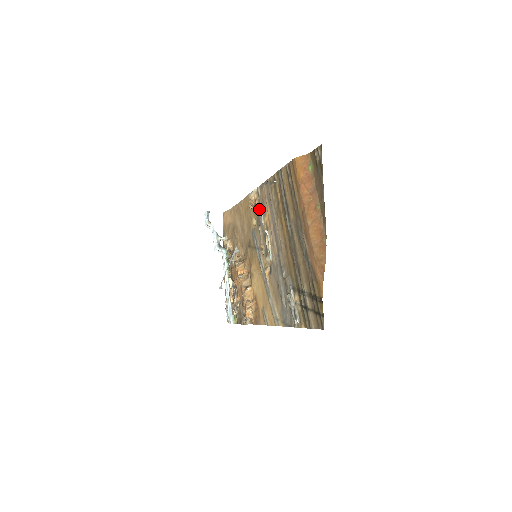
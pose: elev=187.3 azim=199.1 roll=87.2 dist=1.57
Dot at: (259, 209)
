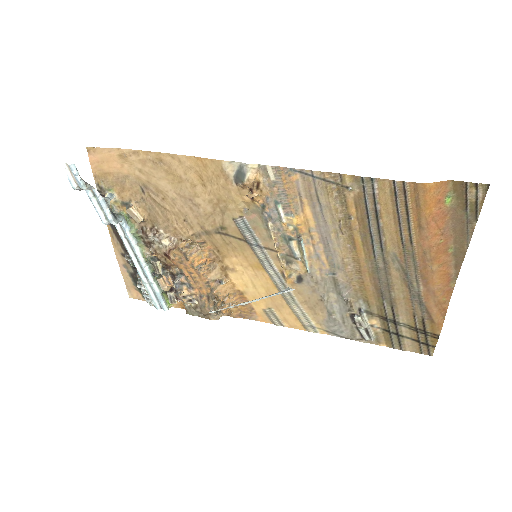
Dot at: (269, 199)
